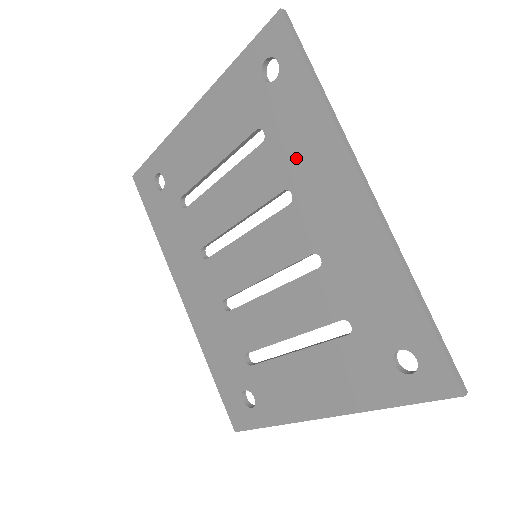
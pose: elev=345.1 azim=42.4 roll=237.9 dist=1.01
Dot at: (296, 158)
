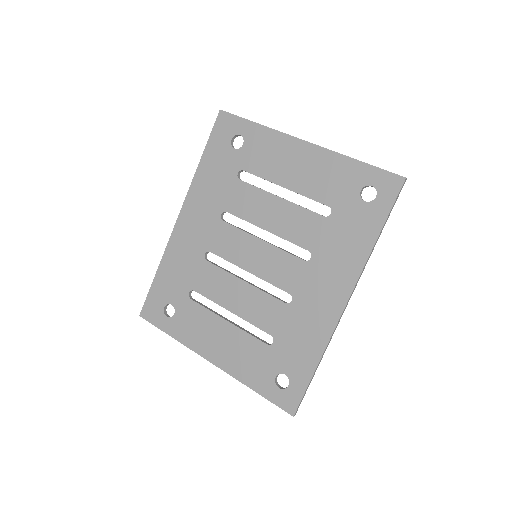
Dot at: (332, 247)
